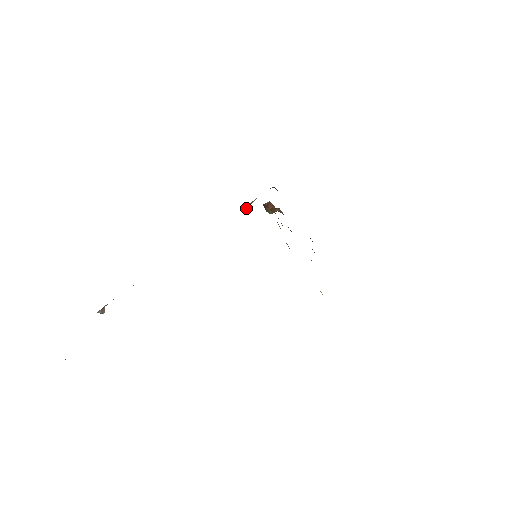
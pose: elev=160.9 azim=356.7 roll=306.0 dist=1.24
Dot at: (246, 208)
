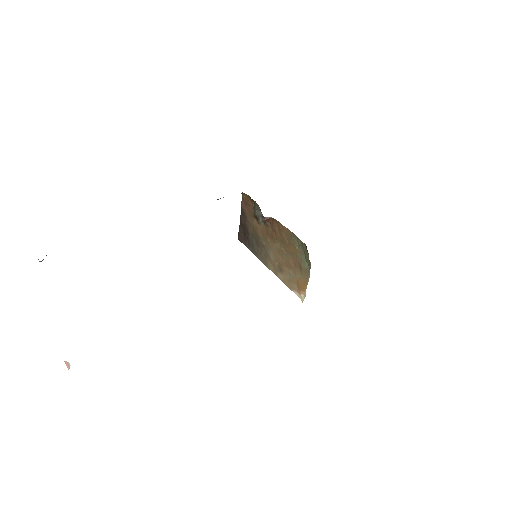
Dot at: occluded
